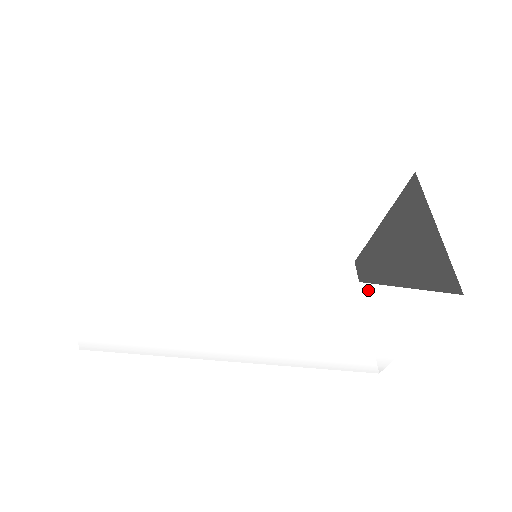
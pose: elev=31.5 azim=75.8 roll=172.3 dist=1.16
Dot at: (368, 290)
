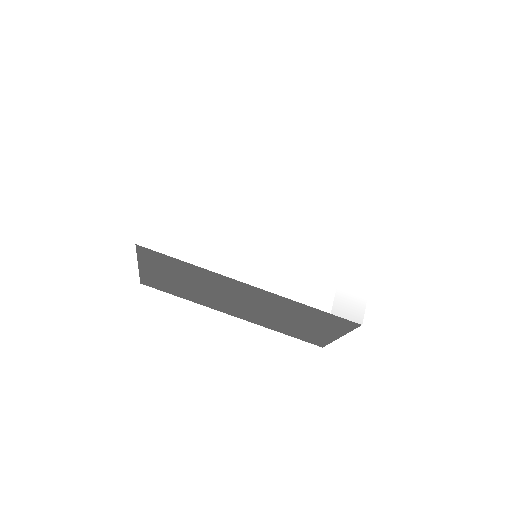
Dot at: (328, 212)
